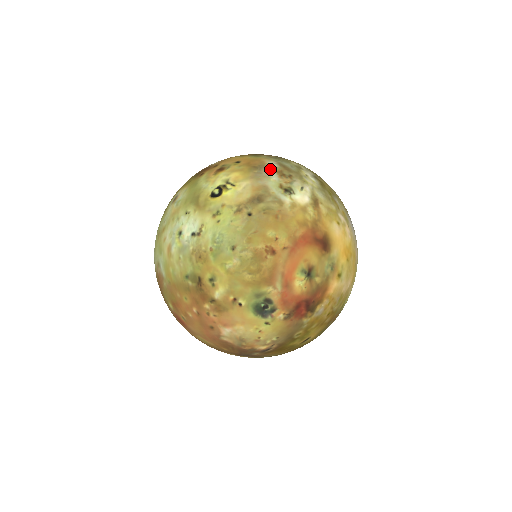
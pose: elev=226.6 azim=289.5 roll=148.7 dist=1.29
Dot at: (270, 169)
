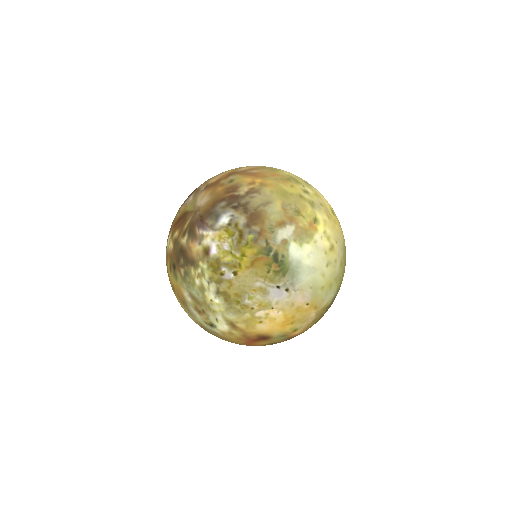
Dot at: (190, 306)
